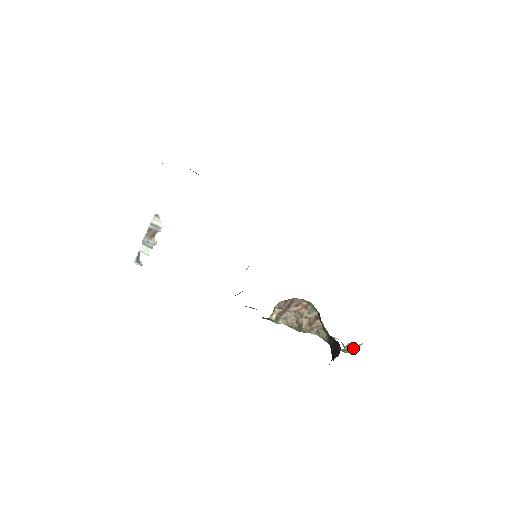
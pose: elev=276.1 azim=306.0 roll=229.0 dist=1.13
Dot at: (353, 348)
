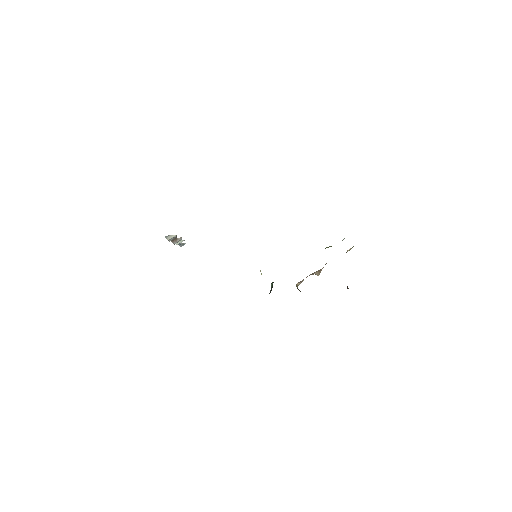
Dot at: occluded
